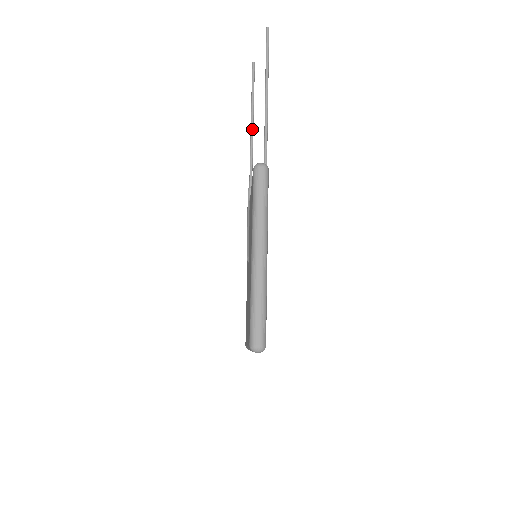
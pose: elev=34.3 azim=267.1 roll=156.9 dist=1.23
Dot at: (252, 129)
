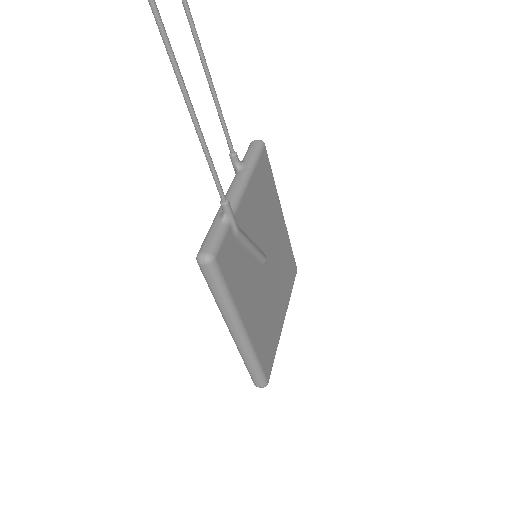
Dot at: (203, 64)
